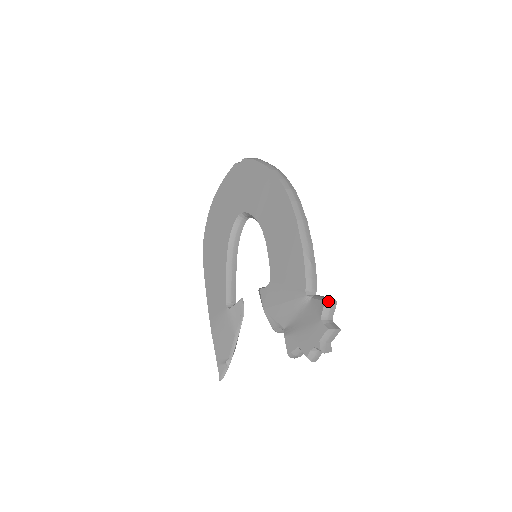
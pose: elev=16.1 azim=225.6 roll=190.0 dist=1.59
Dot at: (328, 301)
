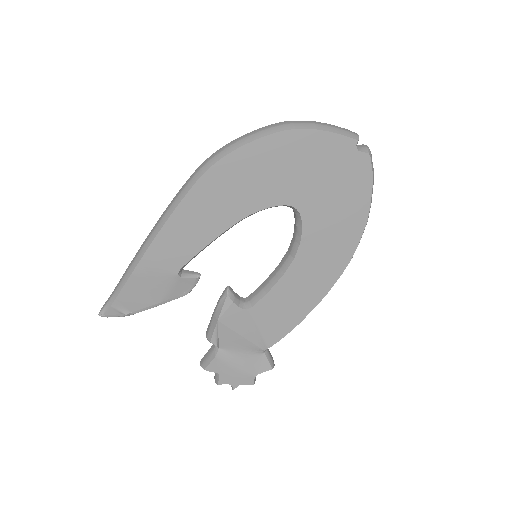
Dot at: occluded
